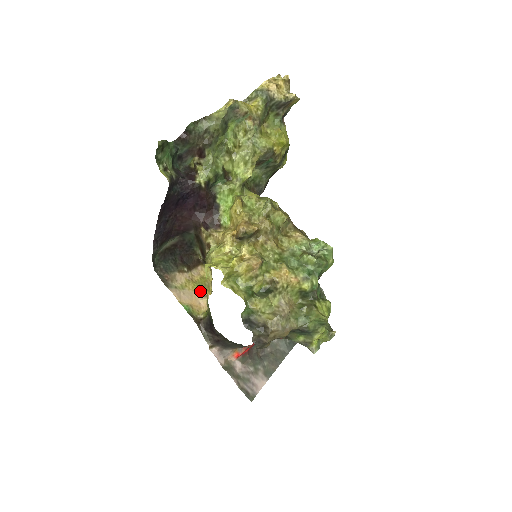
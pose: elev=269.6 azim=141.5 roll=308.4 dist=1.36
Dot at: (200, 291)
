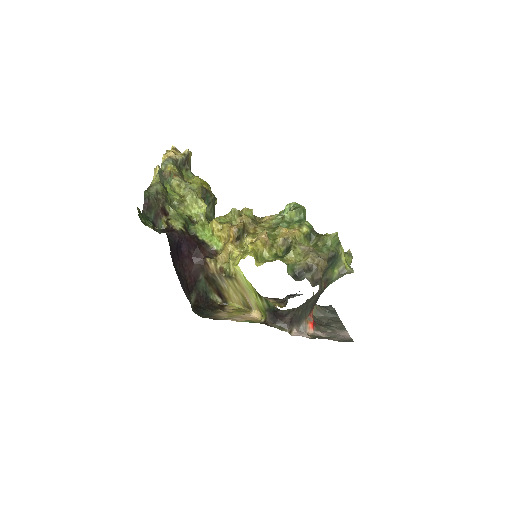
Dot at: (243, 314)
